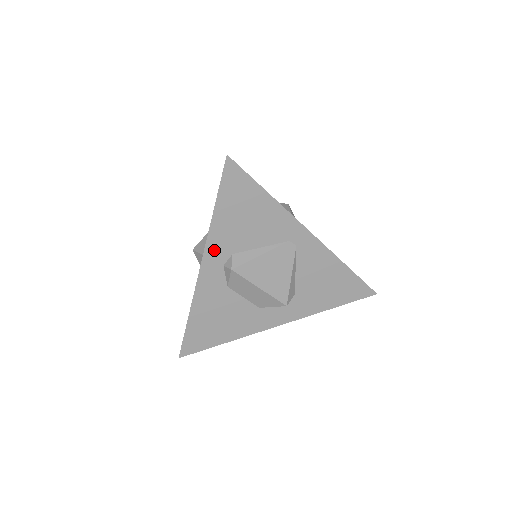
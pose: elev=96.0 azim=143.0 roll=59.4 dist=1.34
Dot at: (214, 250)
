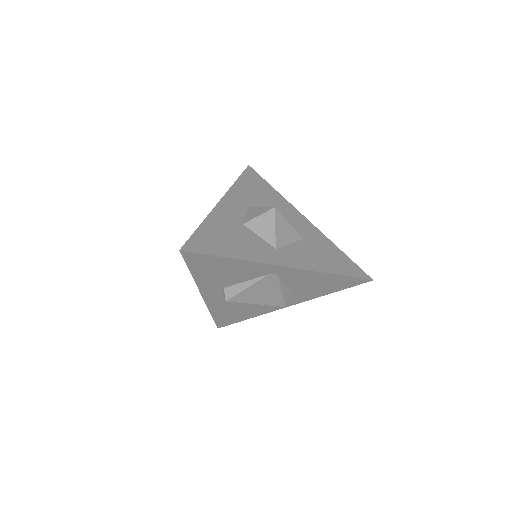
Dot at: (207, 289)
